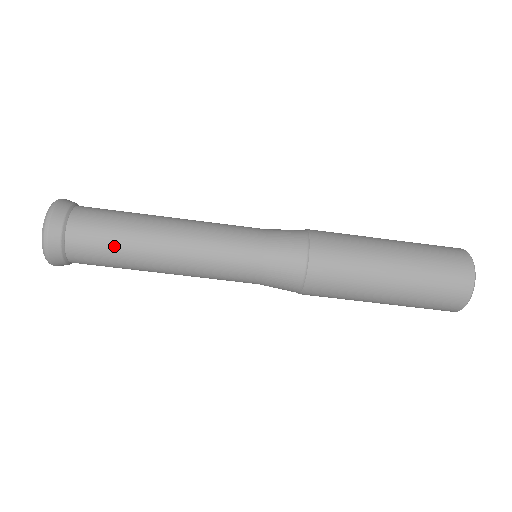
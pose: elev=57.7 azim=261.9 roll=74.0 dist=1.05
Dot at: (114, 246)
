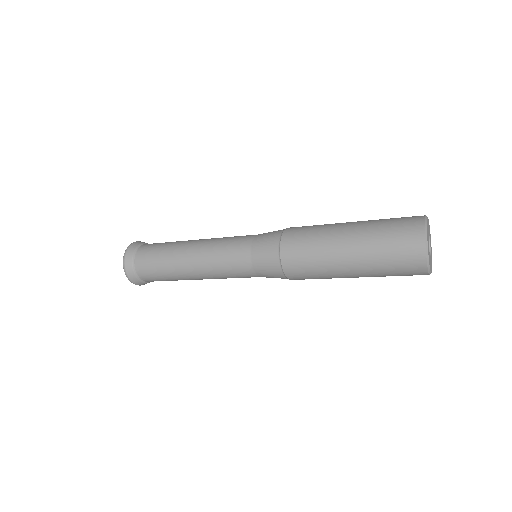
Dot at: (169, 280)
